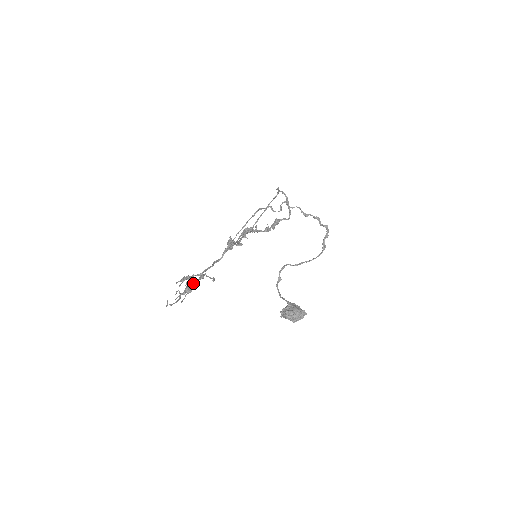
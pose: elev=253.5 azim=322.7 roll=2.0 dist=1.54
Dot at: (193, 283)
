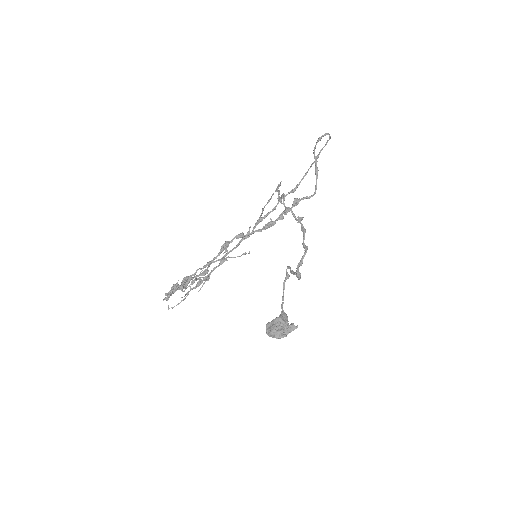
Dot at: (210, 272)
